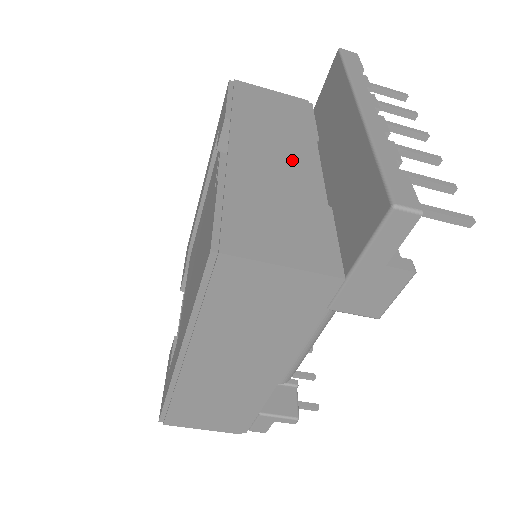
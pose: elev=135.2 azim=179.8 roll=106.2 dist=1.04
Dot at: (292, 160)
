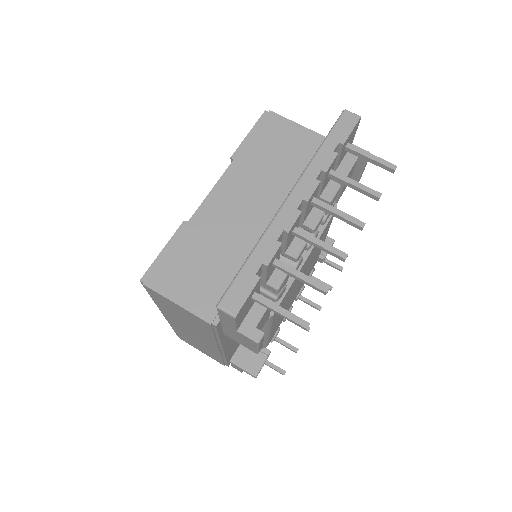
Dot at: (256, 211)
